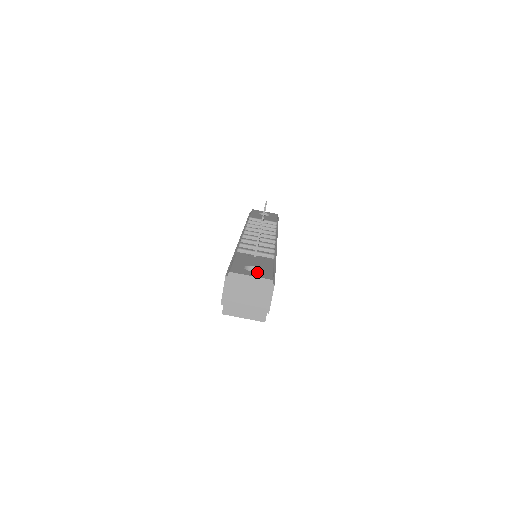
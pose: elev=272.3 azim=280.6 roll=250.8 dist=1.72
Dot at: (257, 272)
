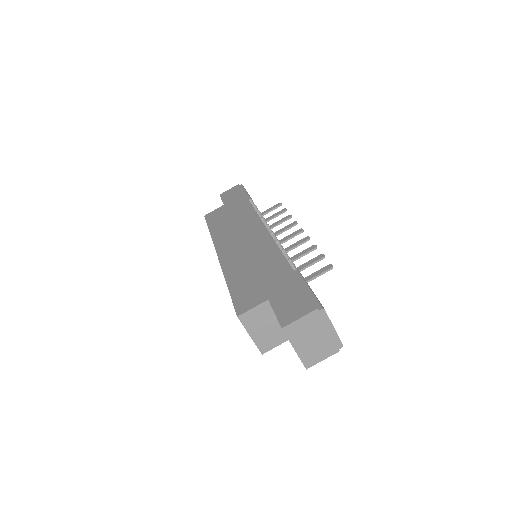
Dot at: occluded
